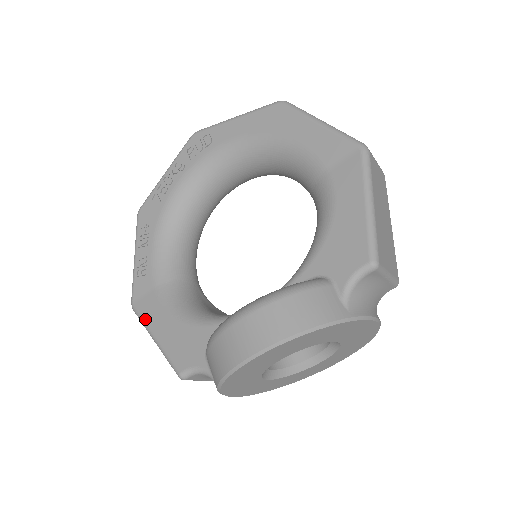
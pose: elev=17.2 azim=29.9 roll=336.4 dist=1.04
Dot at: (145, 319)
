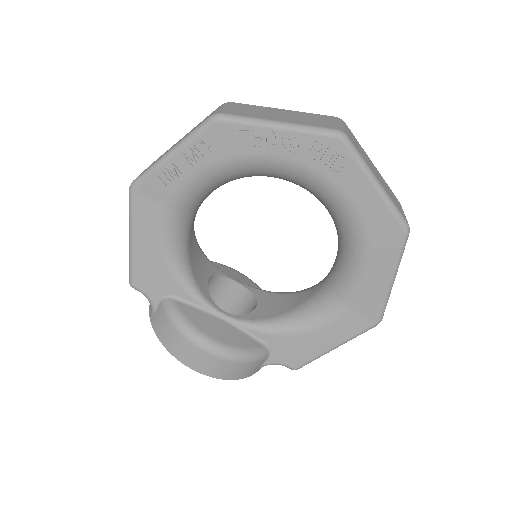
Dot at: (135, 218)
